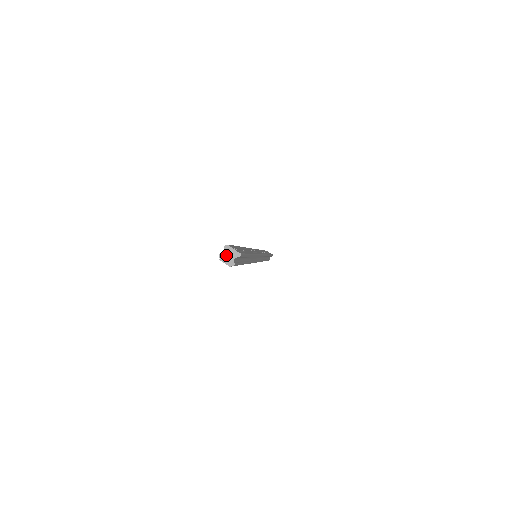
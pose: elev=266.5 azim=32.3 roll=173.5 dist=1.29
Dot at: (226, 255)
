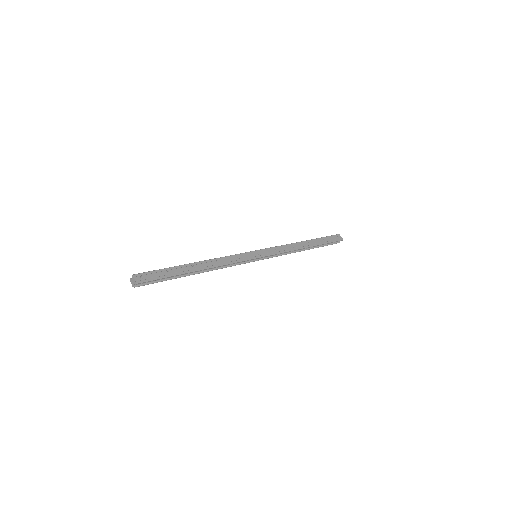
Dot at: (132, 280)
